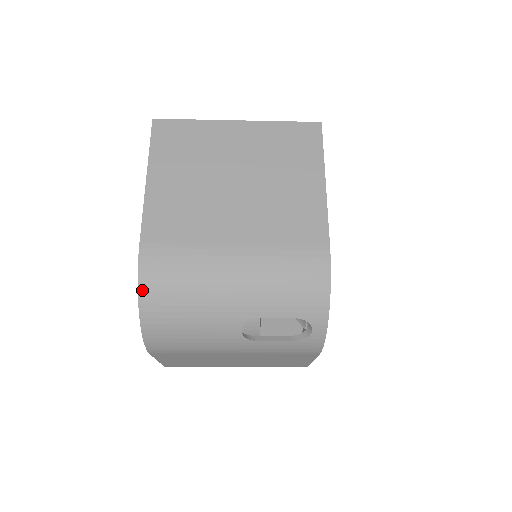
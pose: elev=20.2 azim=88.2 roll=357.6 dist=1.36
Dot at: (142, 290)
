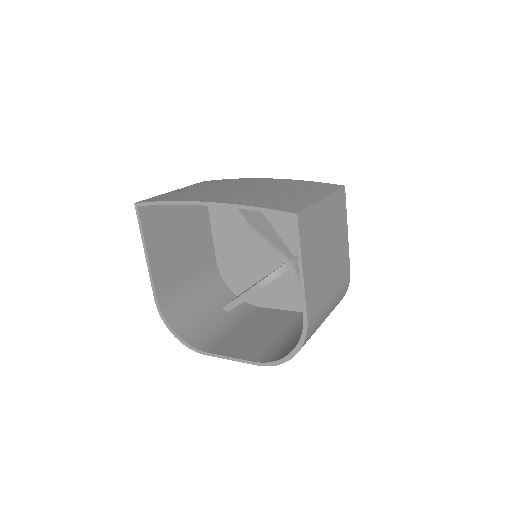
Dot at: occluded
